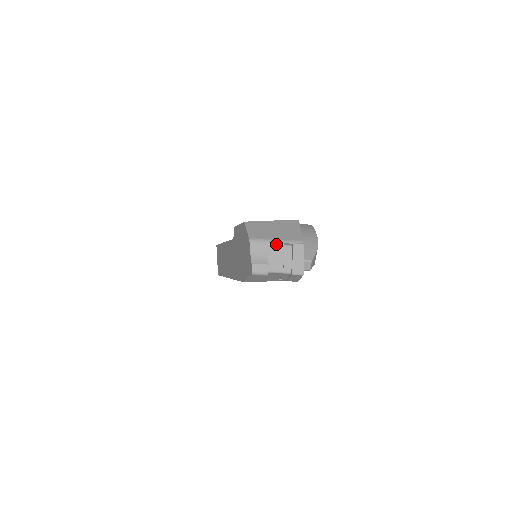
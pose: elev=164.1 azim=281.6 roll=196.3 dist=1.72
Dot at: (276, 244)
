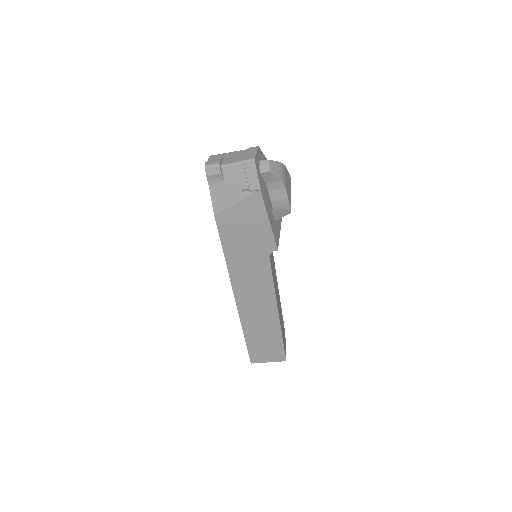
Dot at: (233, 152)
